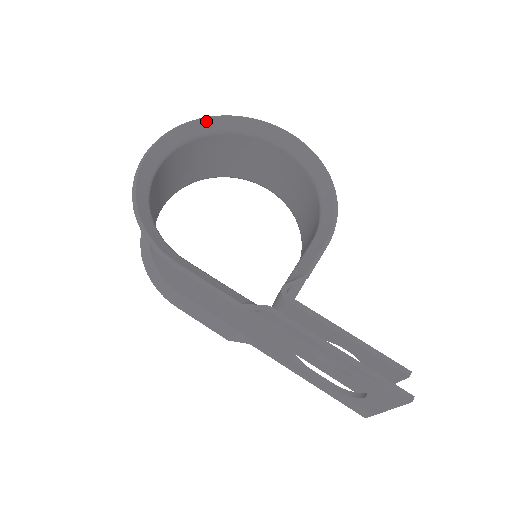
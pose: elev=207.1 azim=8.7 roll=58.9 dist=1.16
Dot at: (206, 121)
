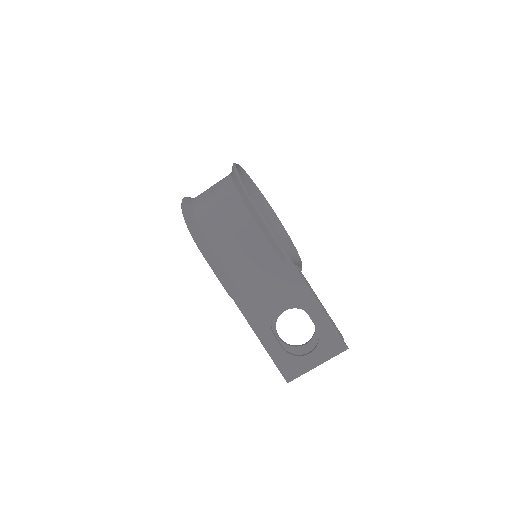
Dot at: (248, 178)
